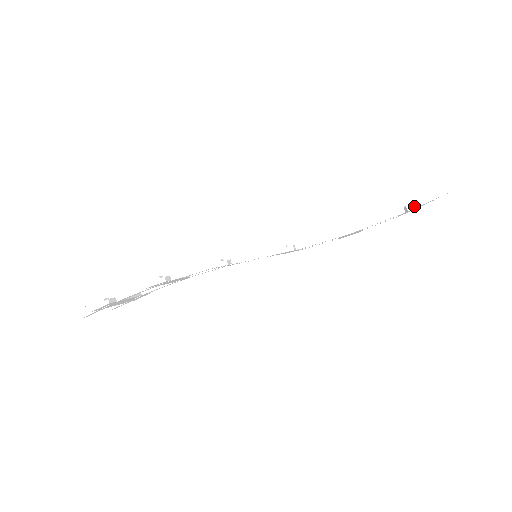
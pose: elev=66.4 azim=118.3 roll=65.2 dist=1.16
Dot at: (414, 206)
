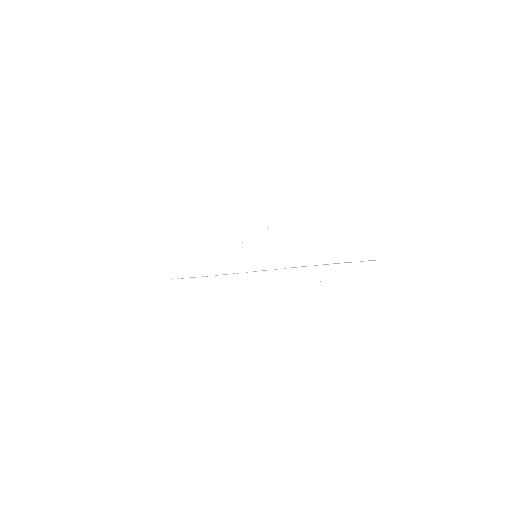
Dot at: occluded
